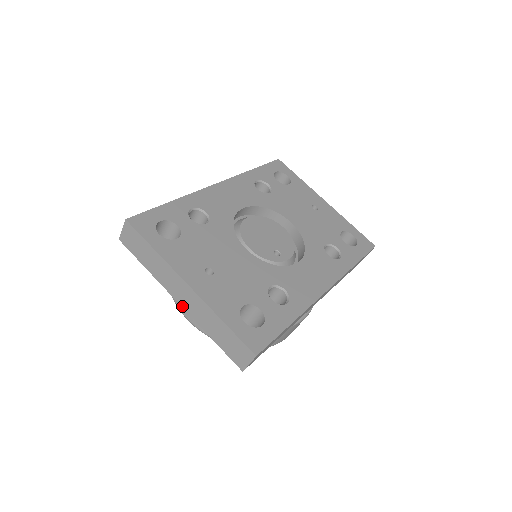
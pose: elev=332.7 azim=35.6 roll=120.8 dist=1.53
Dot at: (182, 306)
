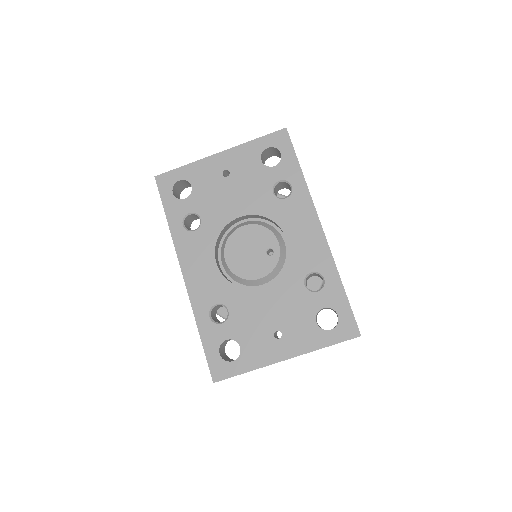
Dot at: occluded
